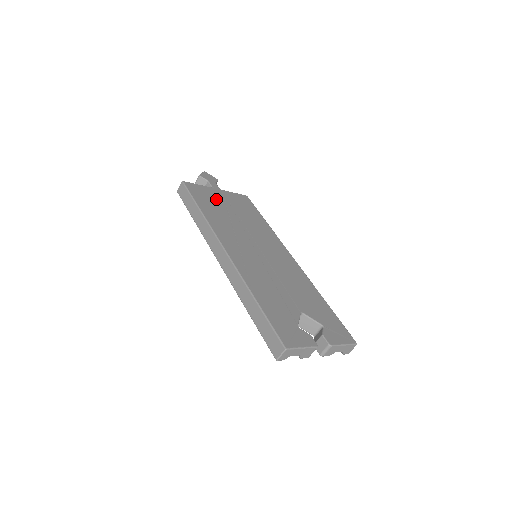
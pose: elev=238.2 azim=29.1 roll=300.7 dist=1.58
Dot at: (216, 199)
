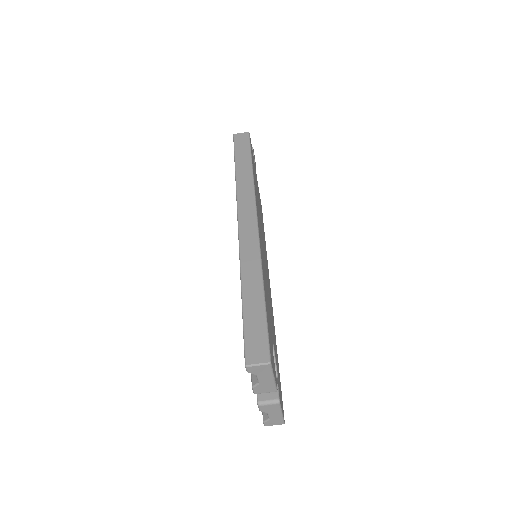
Dot at: occluded
